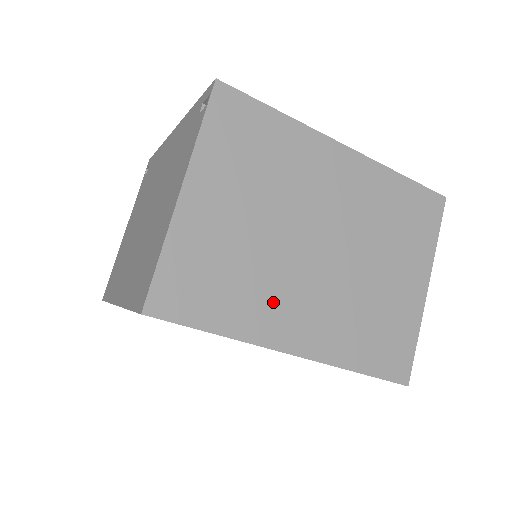
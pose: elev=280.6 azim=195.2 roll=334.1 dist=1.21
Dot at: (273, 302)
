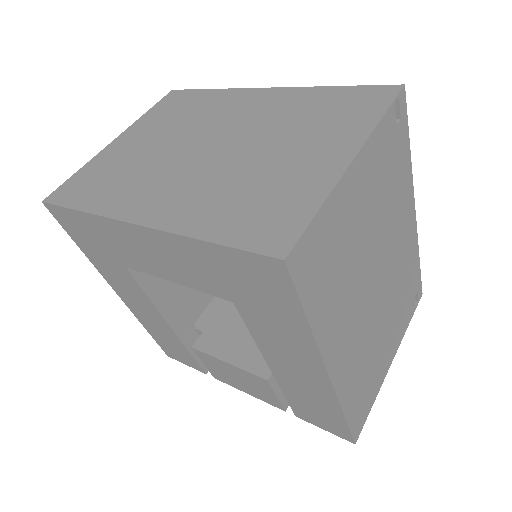
Dot at: (141, 188)
